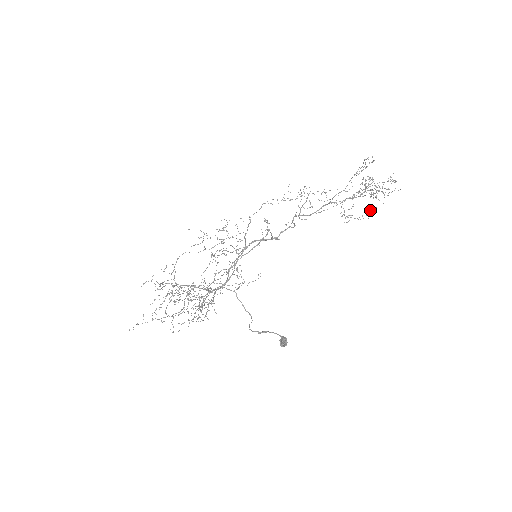
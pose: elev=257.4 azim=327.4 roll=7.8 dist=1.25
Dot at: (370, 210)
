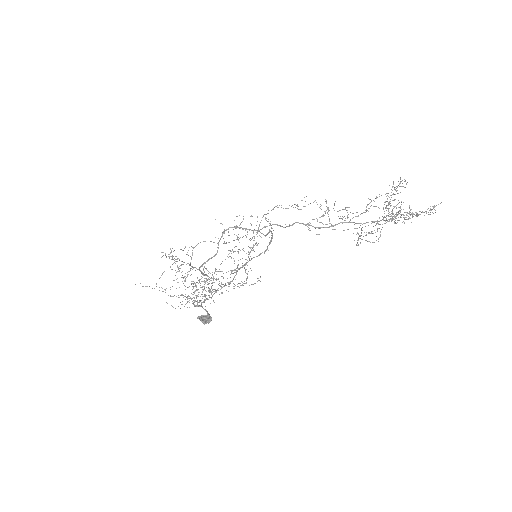
Dot at: (380, 232)
